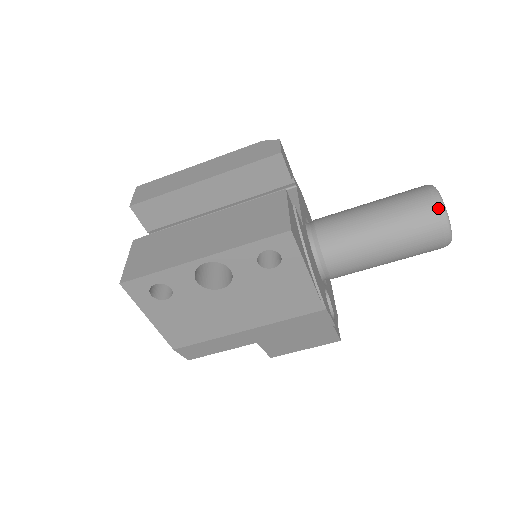
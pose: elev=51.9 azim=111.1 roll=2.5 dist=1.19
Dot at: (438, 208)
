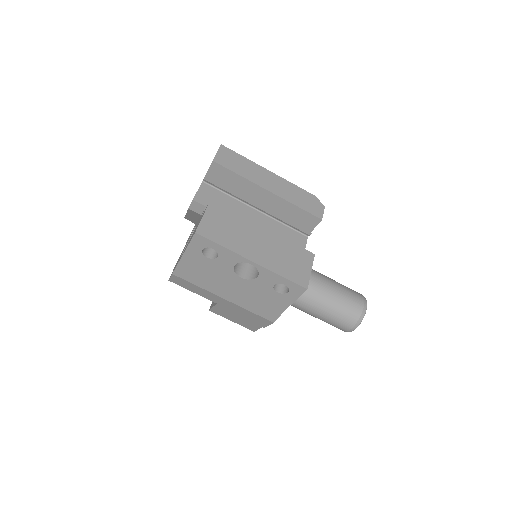
Dot at: (361, 316)
